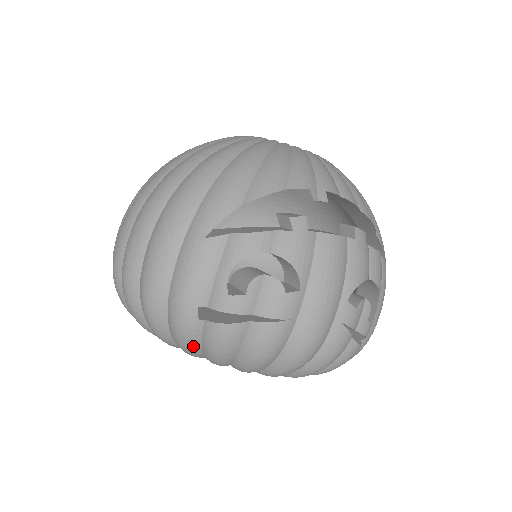
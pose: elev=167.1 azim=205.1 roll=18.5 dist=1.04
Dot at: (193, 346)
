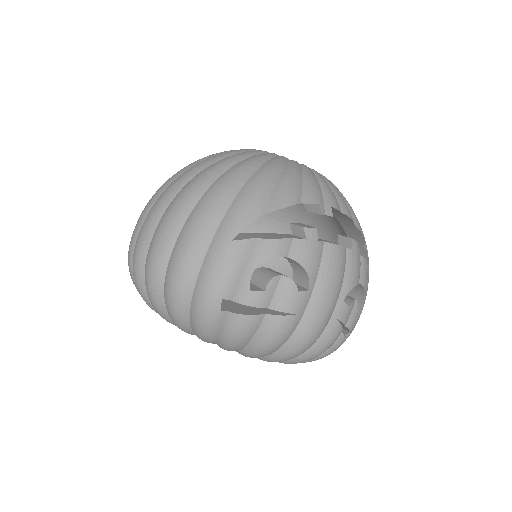
Dot at: (211, 333)
